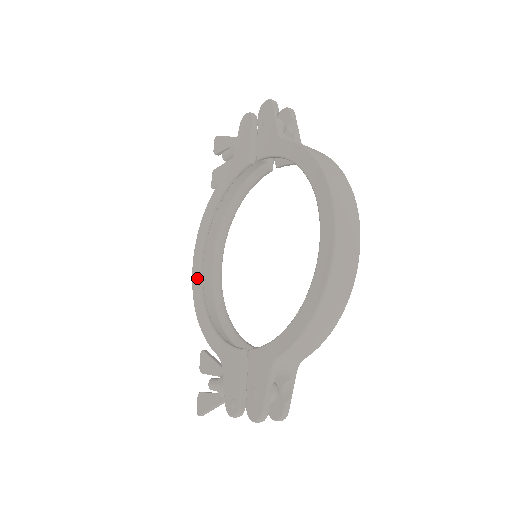
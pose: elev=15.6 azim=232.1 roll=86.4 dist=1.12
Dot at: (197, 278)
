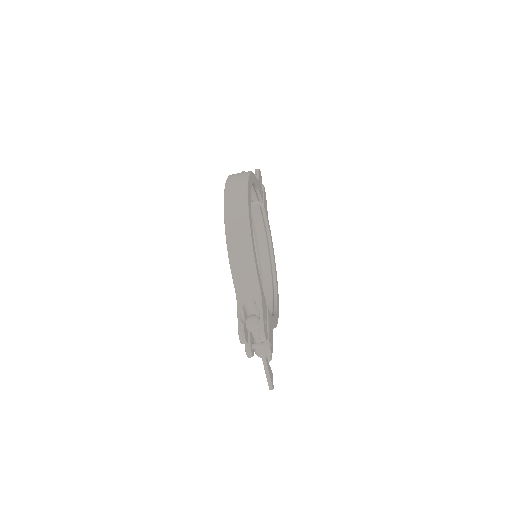
Dot at: occluded
